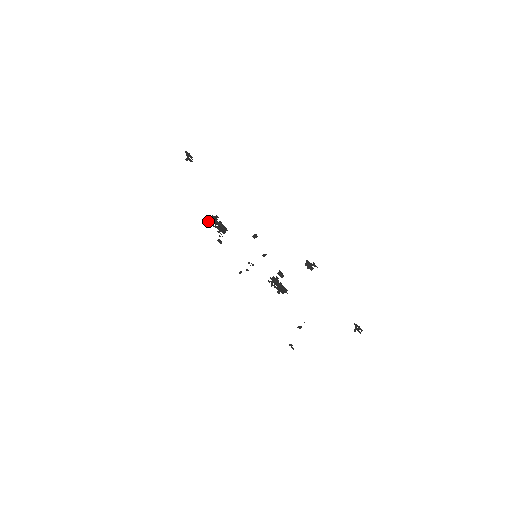
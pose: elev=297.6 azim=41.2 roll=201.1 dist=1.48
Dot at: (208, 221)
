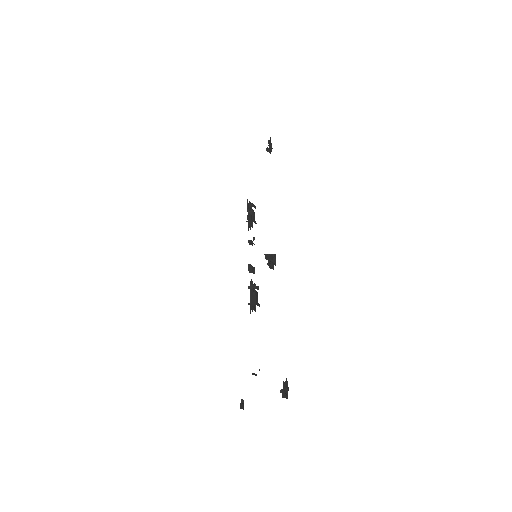
Dot at: occluded
